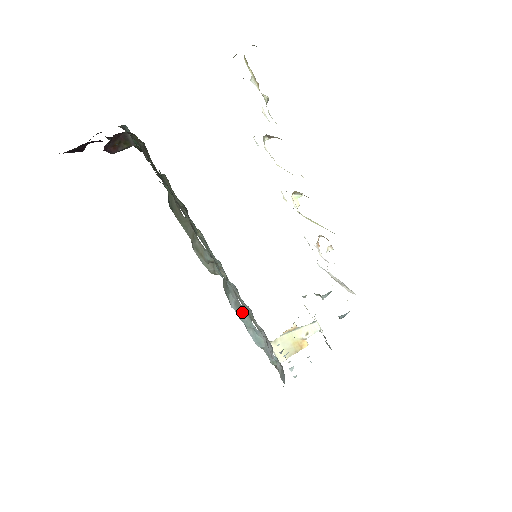
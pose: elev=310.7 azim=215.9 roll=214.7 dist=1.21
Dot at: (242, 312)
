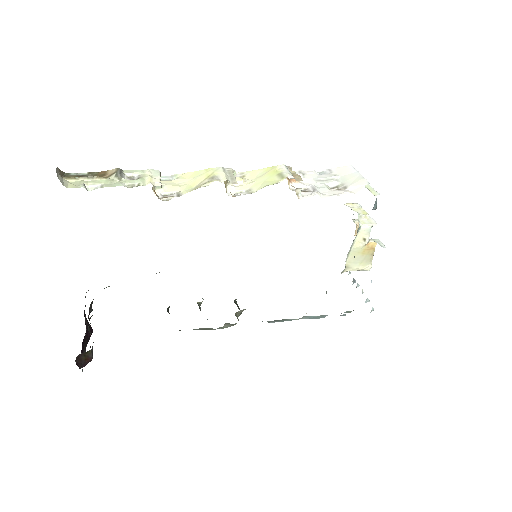
Dot at: (283, 320)
